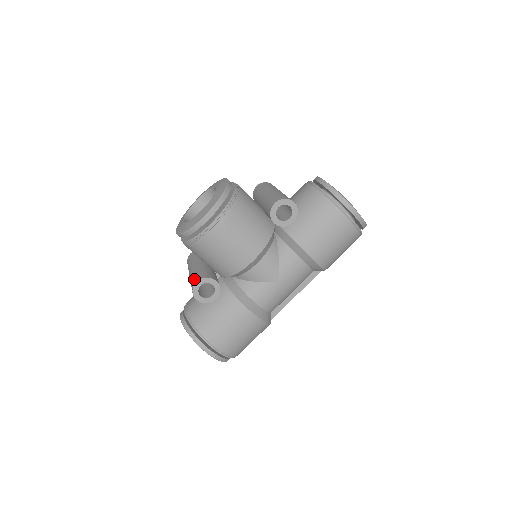
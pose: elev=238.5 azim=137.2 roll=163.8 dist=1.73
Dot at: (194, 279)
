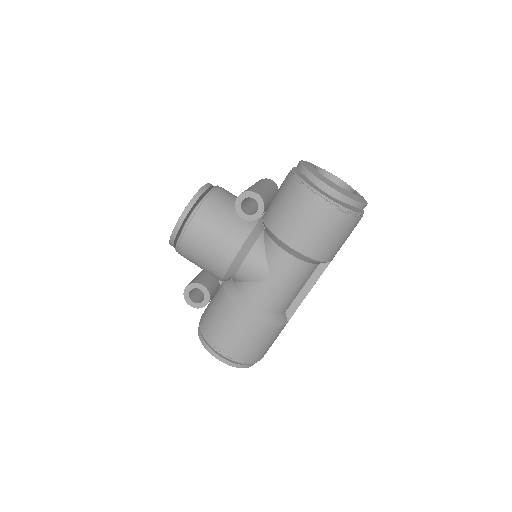
Dot at: occluded
